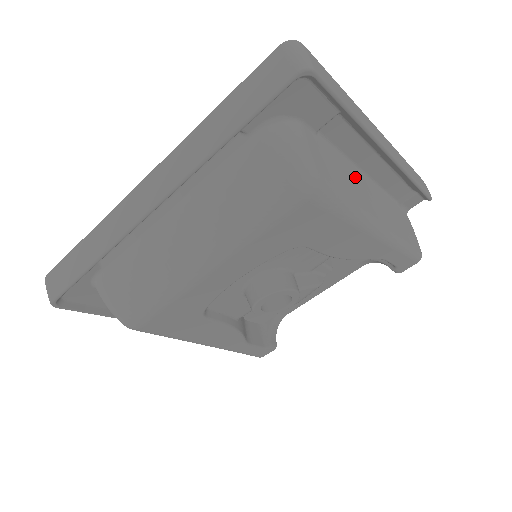
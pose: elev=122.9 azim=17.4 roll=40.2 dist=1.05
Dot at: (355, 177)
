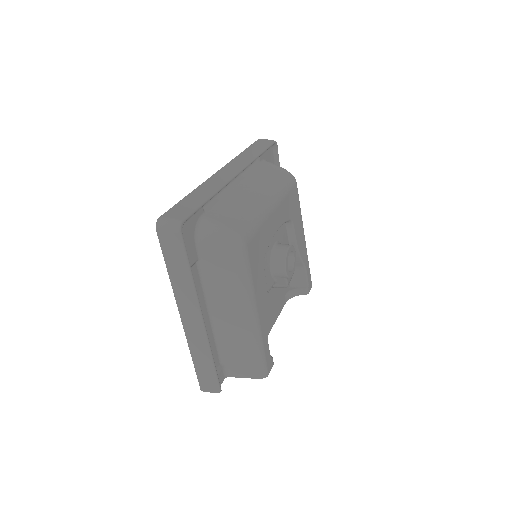
Dot at: occluded
